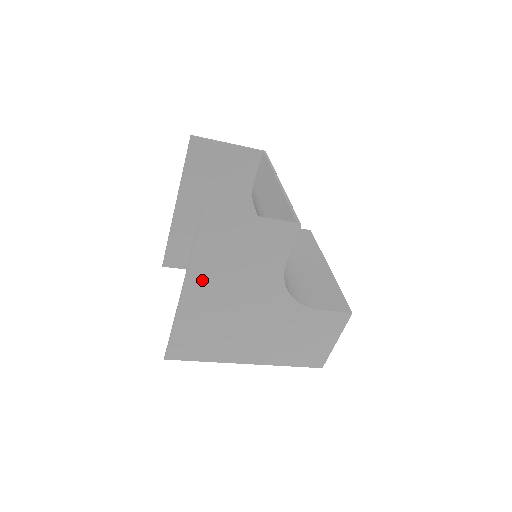
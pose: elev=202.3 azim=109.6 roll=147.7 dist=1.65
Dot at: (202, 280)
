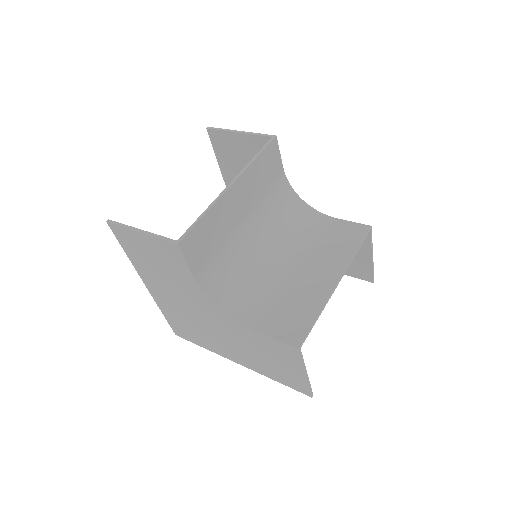
Dot at: (150, 279)
